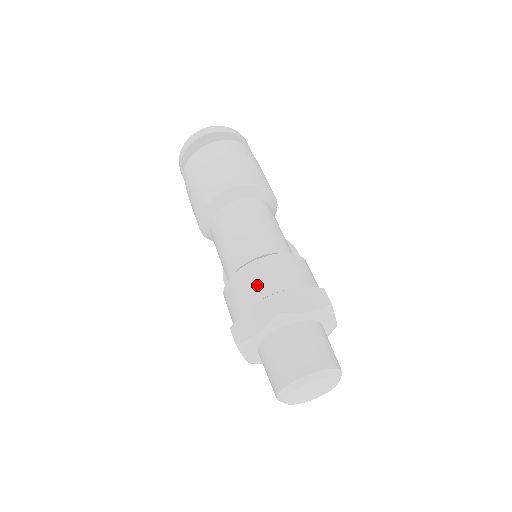
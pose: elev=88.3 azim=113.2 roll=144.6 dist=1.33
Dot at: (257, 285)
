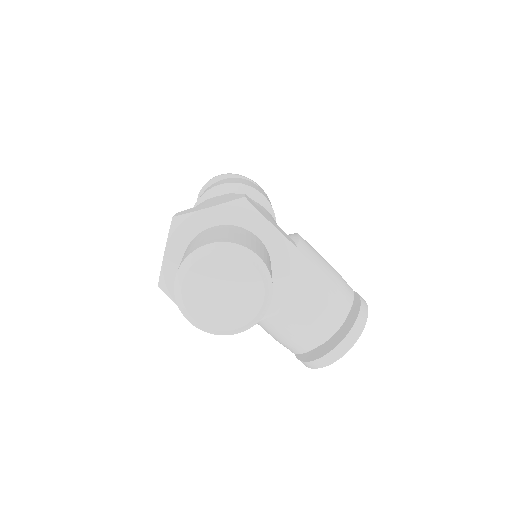
Dot at: occluded
